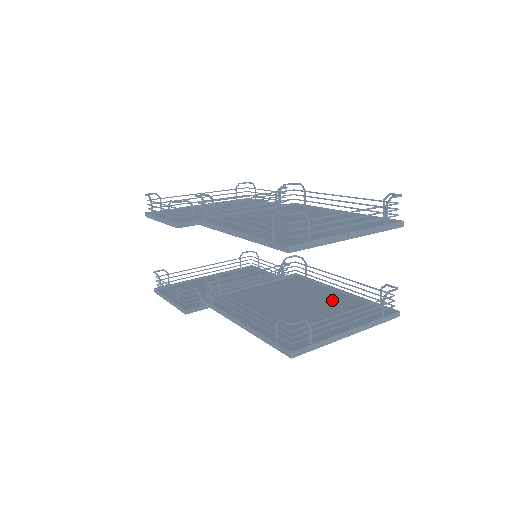
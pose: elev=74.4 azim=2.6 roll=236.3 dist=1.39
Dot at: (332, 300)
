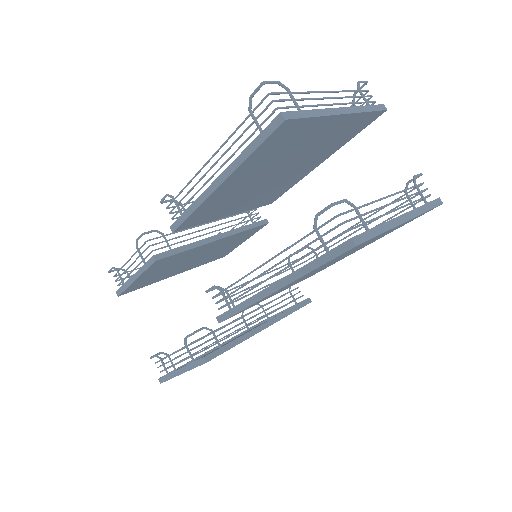
Dot at: occluded
